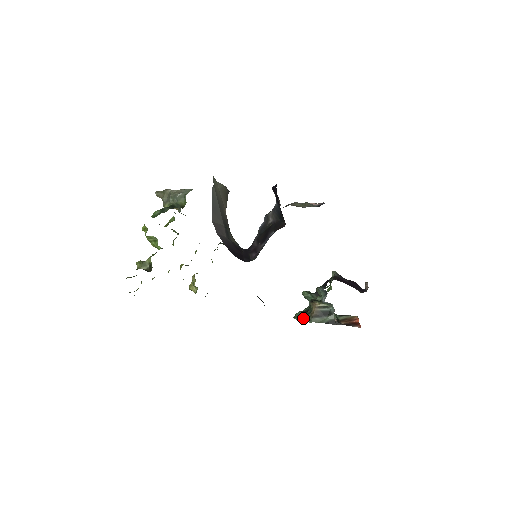
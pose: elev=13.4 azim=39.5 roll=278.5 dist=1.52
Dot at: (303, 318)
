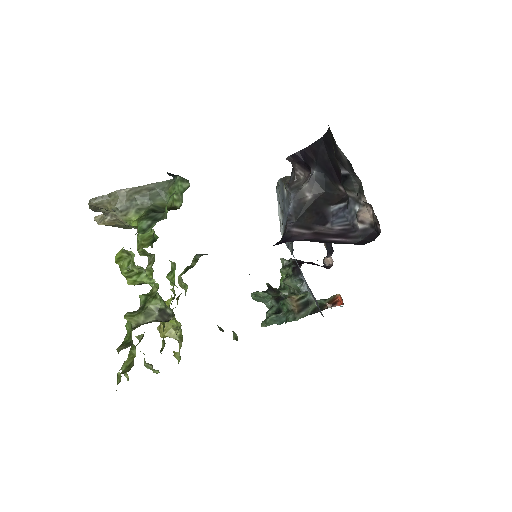
Dot at: (277, 321)
